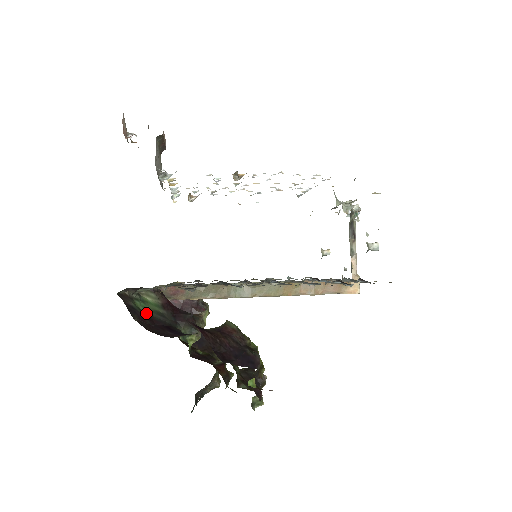
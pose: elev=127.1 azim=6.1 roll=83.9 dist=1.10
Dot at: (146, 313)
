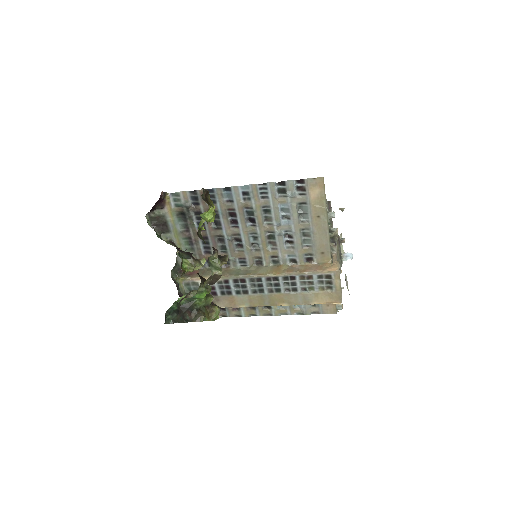
Dot at: (160, 238)
